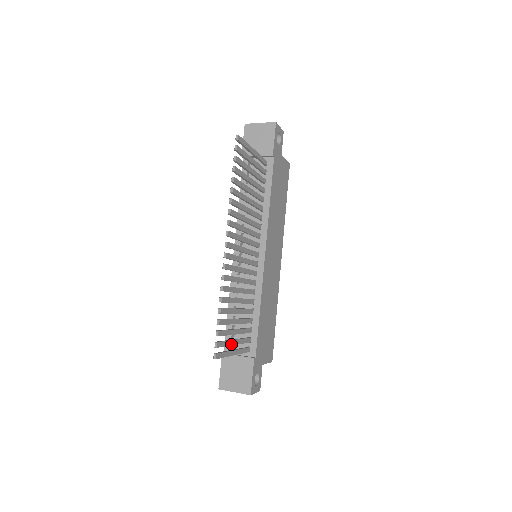
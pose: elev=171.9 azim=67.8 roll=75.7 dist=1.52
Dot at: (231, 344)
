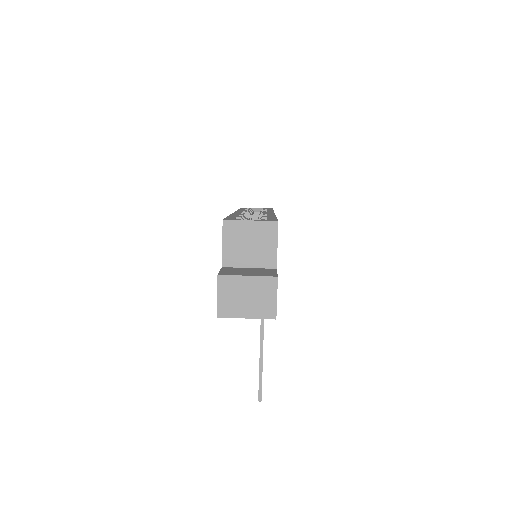
Dot at: occluded
